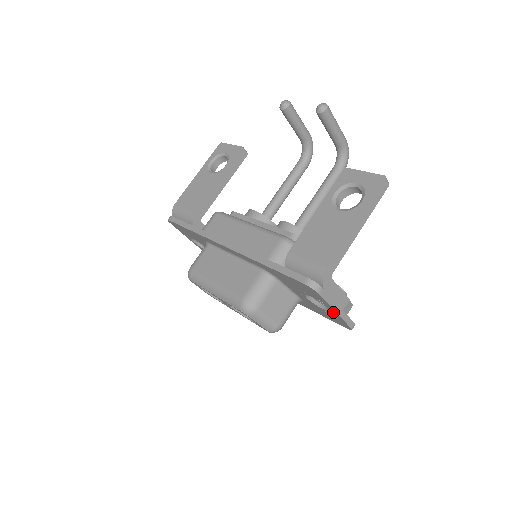
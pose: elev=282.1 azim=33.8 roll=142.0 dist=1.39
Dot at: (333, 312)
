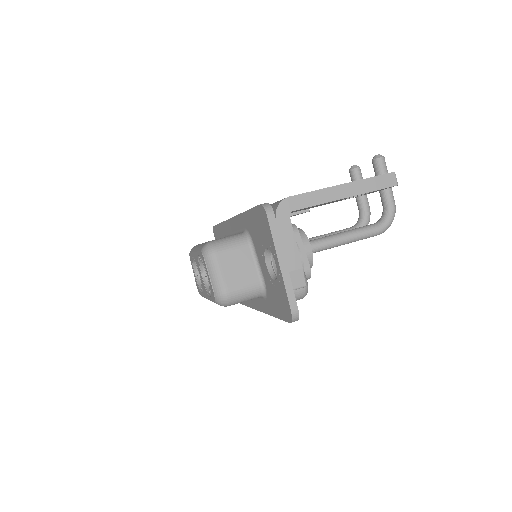
Dot at: (278, 270)
